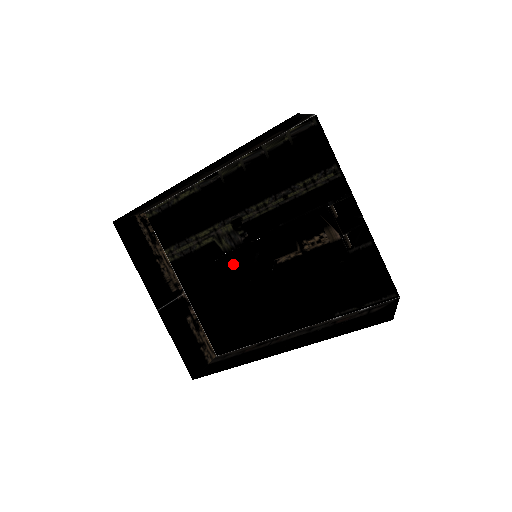
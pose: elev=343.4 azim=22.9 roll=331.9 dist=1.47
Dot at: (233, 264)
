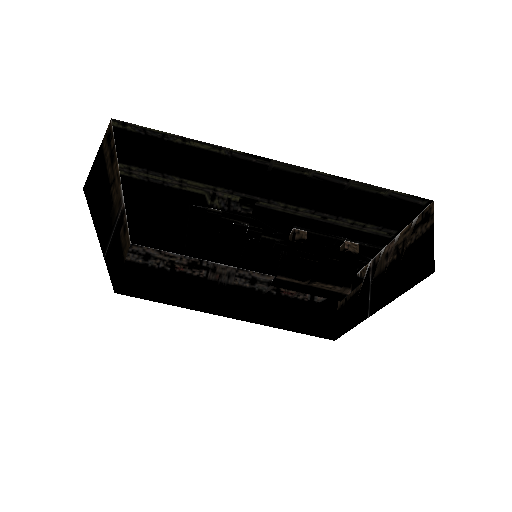
Dot at: occluded
